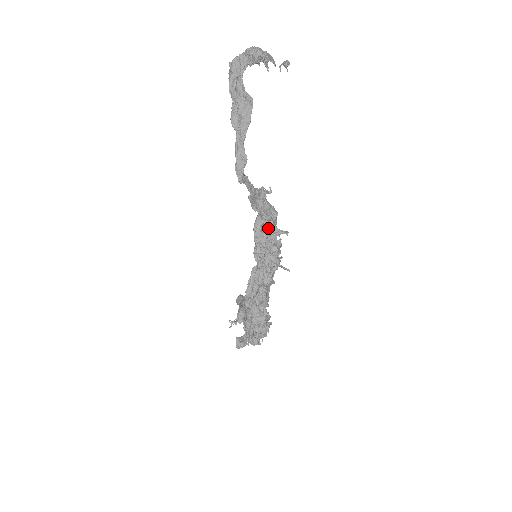
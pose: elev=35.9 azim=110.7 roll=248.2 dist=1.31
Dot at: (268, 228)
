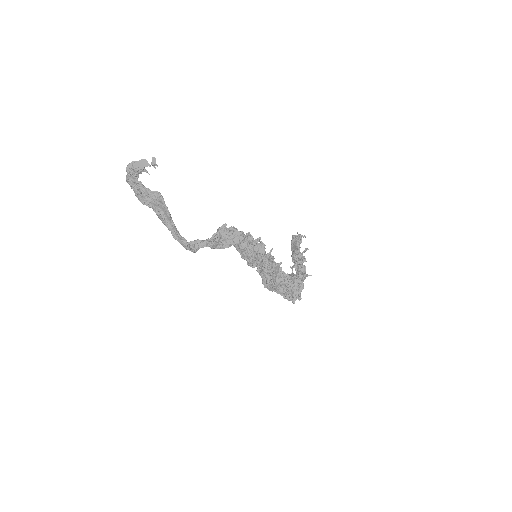
Dot at: occluded
